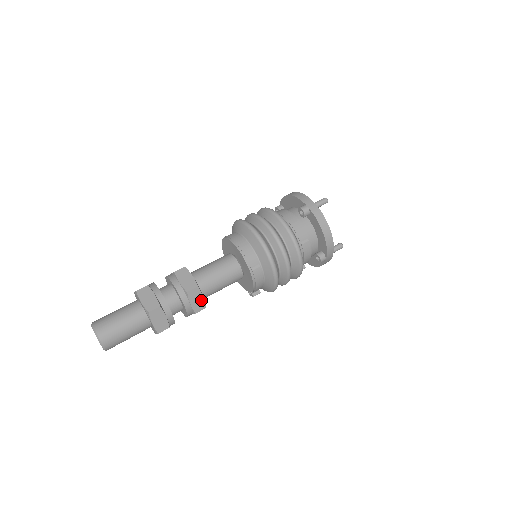
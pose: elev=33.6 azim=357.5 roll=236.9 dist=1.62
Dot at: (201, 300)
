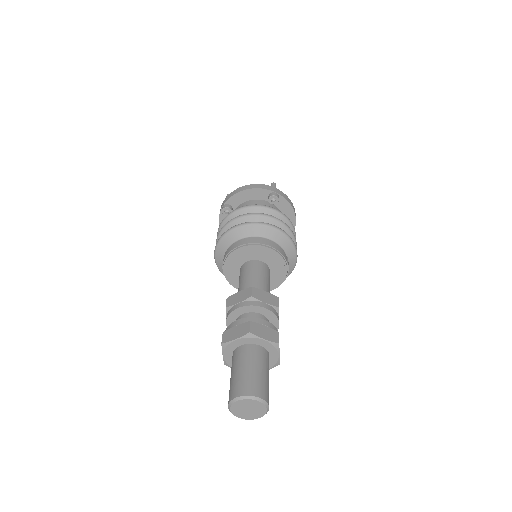
Dot at: occluded
